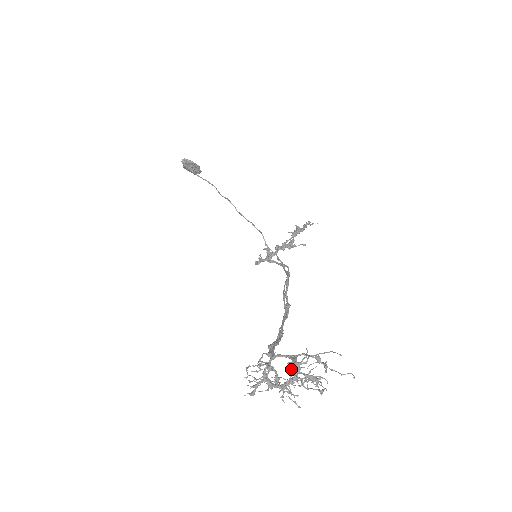
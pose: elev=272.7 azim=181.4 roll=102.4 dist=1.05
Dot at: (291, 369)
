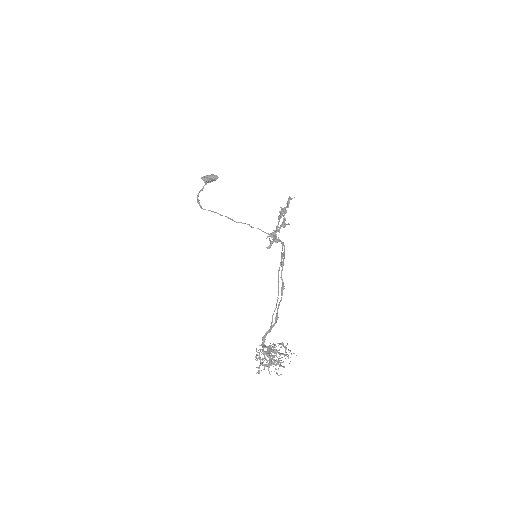
Dot at: occluded
